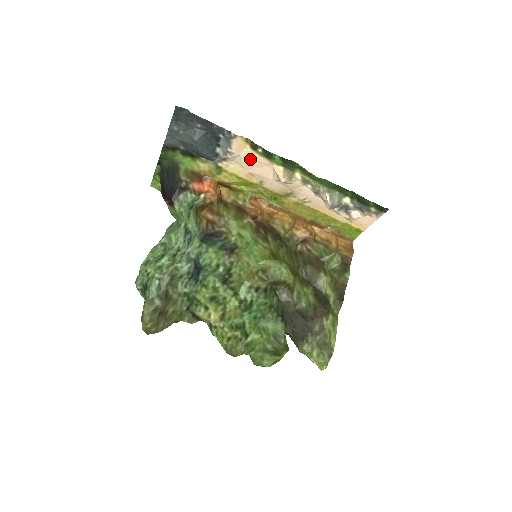
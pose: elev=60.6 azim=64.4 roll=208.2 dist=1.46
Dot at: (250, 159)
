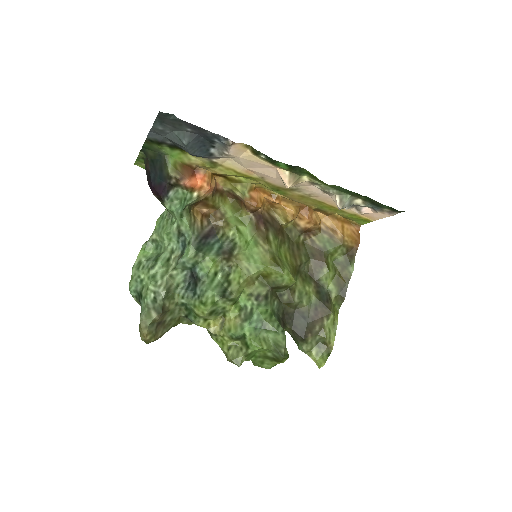
Dot at: (250, 161)
